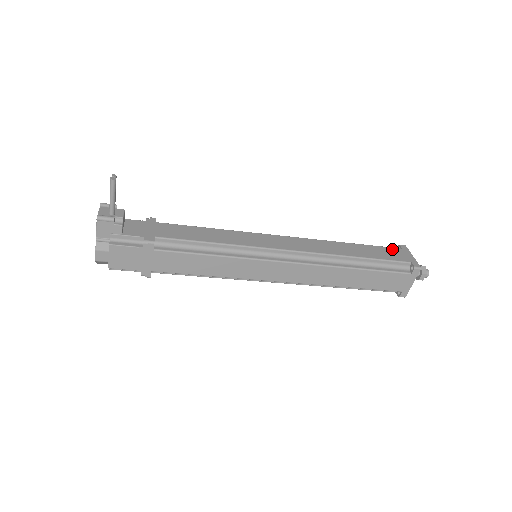
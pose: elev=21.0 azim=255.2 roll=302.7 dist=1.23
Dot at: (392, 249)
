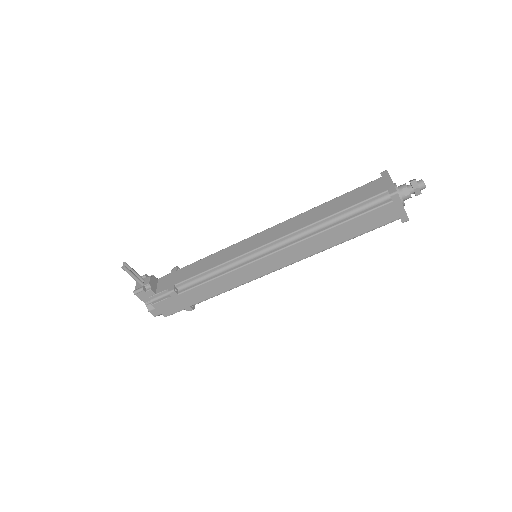
Dot at: (370, 184)
